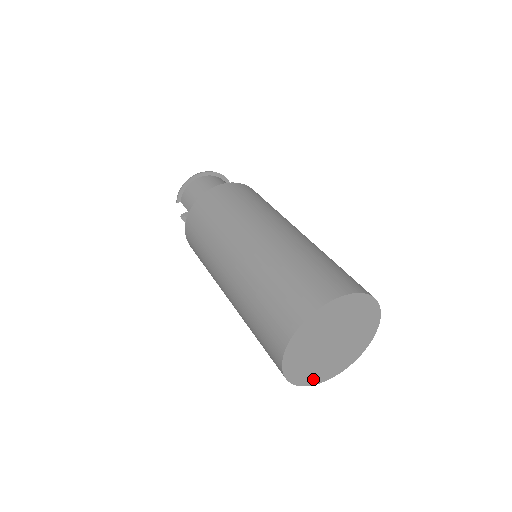
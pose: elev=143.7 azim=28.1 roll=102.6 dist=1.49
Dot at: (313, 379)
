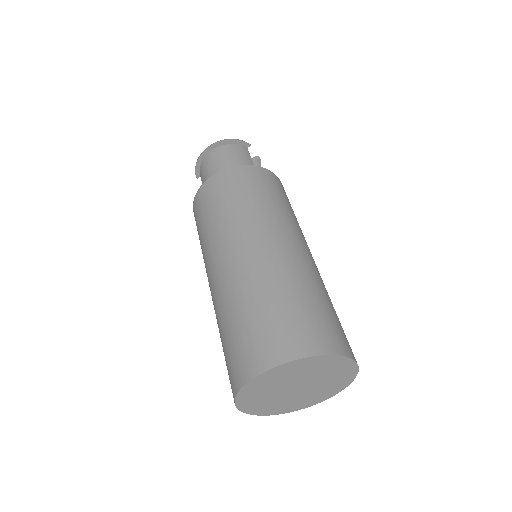
Dot at: (292, 408)
